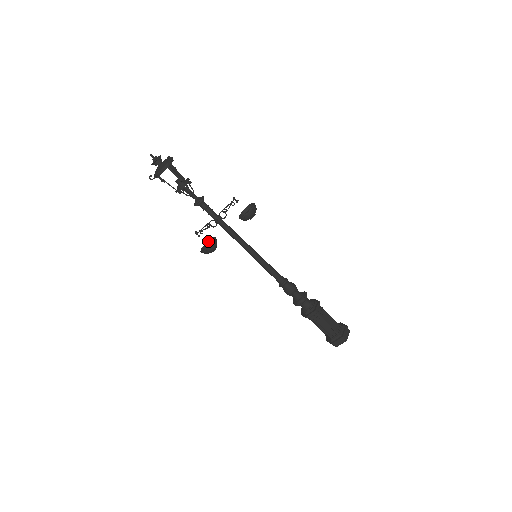
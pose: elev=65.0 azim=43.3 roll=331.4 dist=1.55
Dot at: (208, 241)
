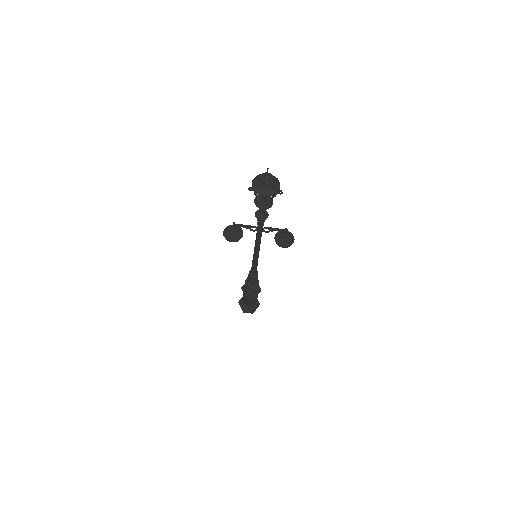
Dot at: occluded
